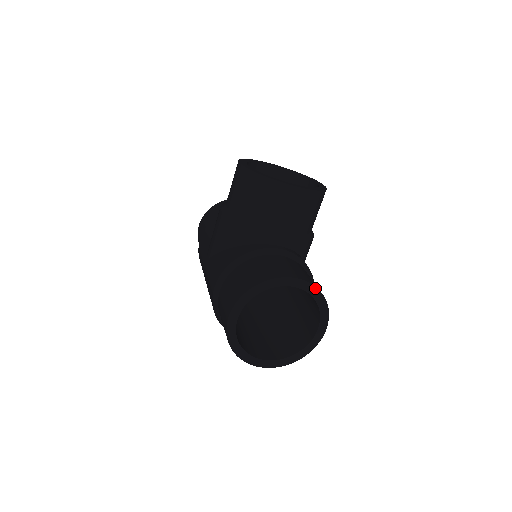
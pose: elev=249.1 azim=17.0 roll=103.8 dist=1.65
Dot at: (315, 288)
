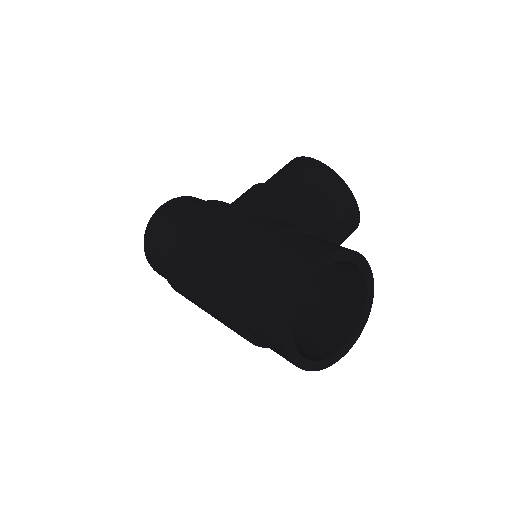
Dot at: (373, 294)
